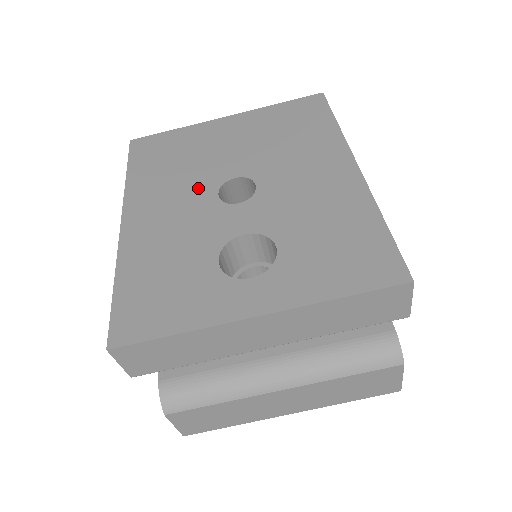
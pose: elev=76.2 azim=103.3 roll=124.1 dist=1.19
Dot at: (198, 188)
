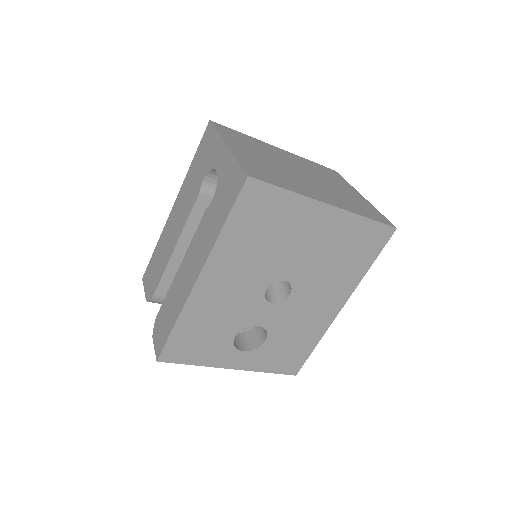
Dot at: (260, 277)
